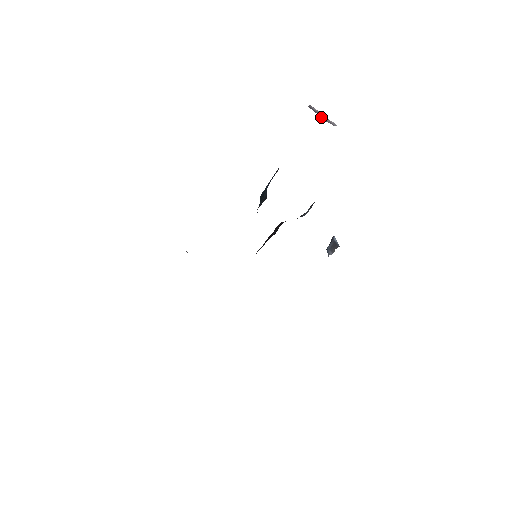
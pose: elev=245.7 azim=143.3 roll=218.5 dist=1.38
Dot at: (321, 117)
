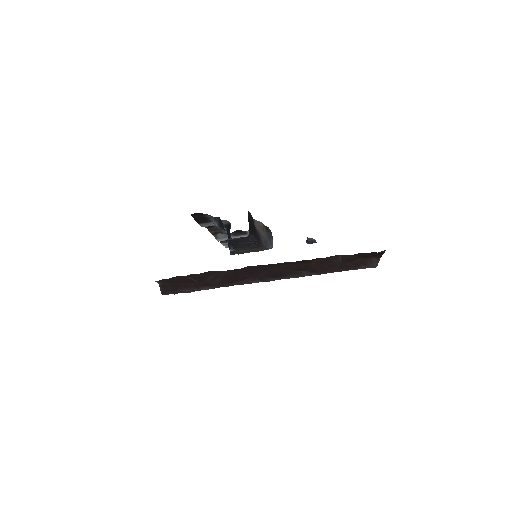
Dot at: occluded
